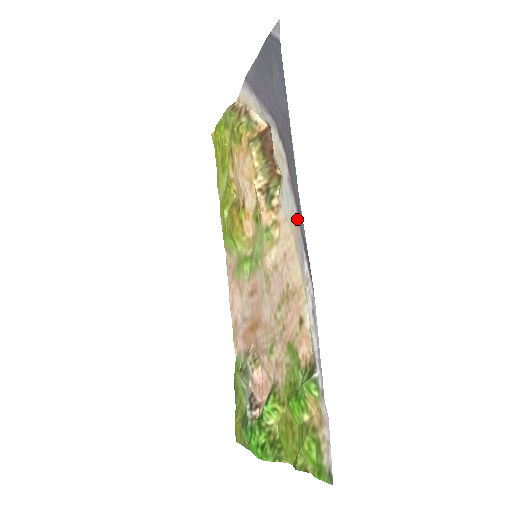
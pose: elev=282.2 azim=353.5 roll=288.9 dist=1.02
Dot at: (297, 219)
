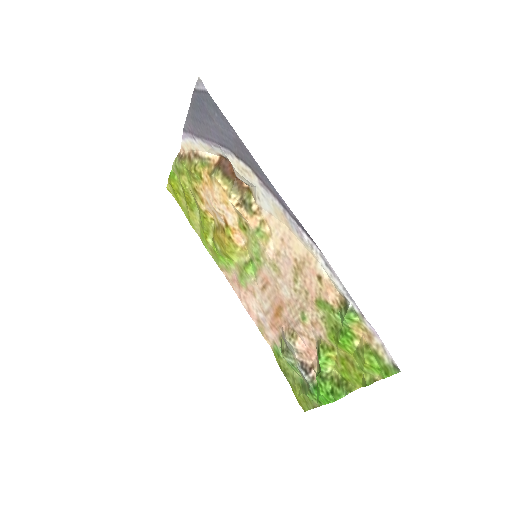
Dot at: (282, 208)
